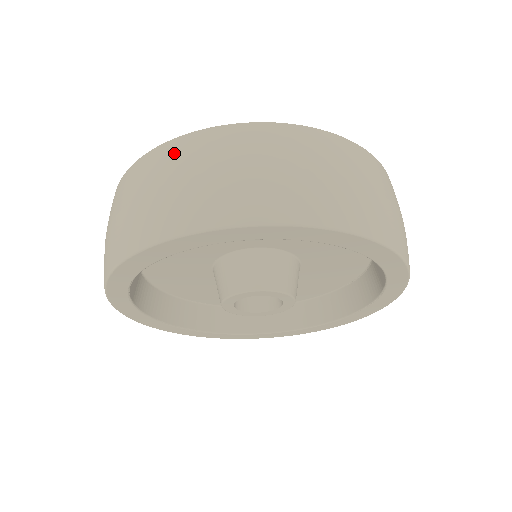
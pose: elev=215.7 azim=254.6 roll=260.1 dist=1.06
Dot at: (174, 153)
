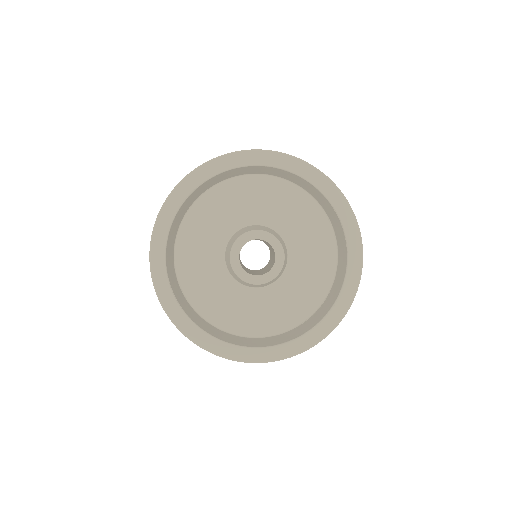
Dot at: occluded
